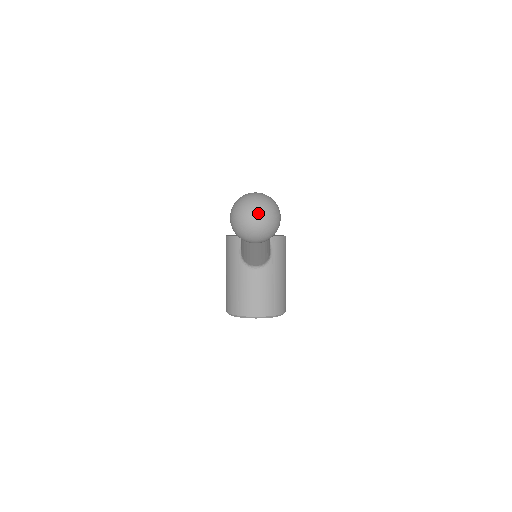
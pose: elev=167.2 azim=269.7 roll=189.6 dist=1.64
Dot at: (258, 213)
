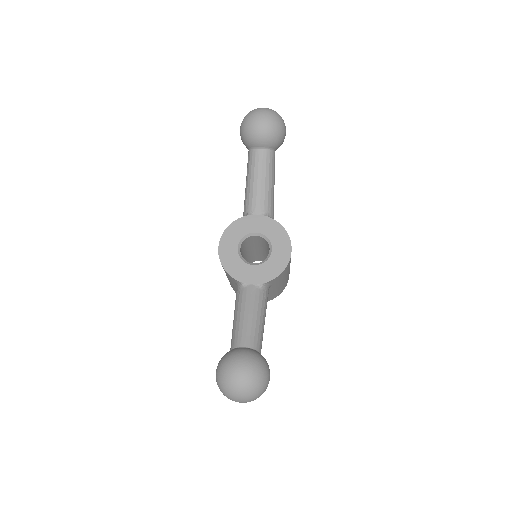
Dot at: (243, 402)
